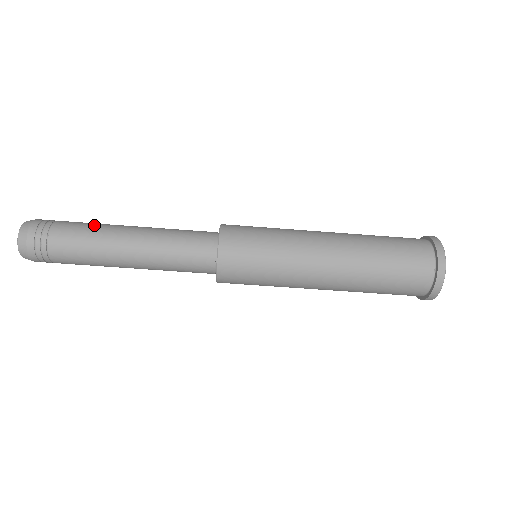
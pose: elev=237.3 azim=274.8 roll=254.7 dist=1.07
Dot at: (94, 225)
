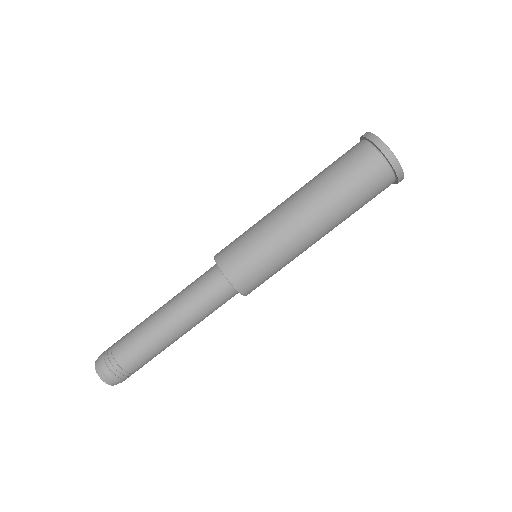
Dot at: (137, 329)
